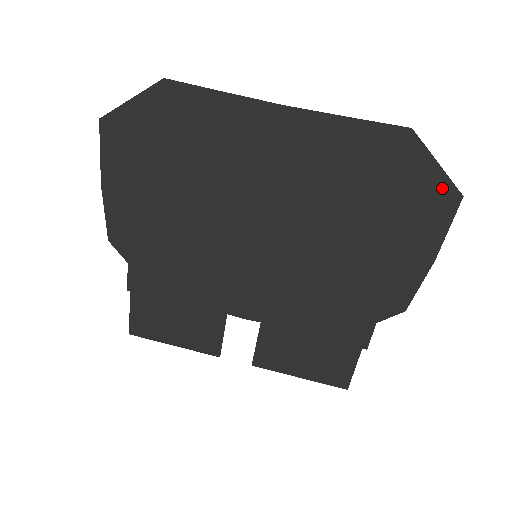
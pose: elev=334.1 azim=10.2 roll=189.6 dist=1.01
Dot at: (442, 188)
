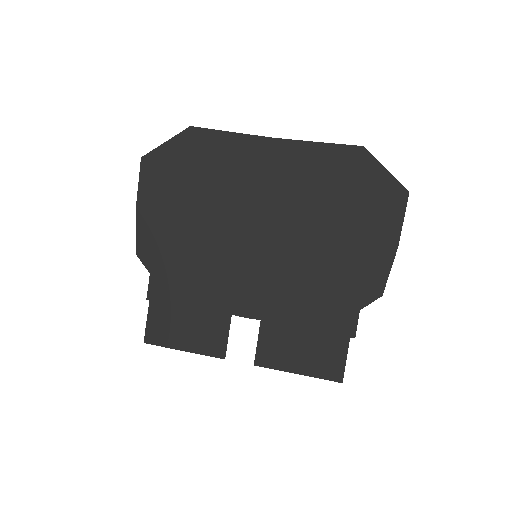
Dot at: (393, 187)
